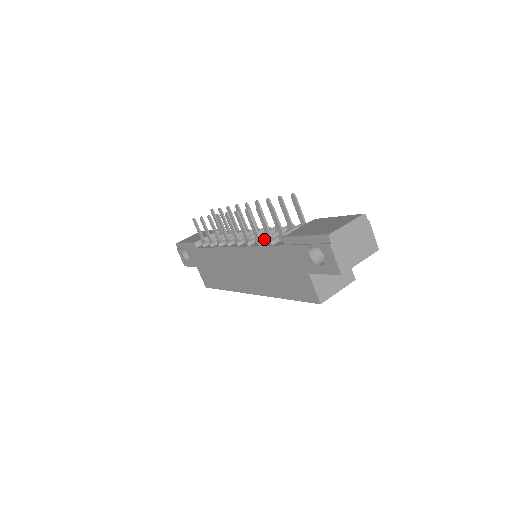
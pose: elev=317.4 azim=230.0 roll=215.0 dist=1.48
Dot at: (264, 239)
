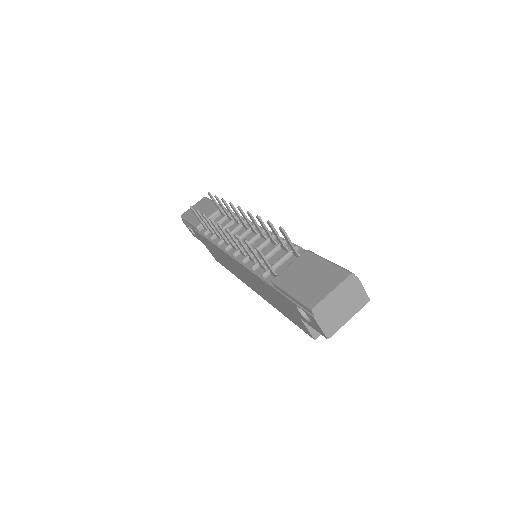
Dot at: (257, 264)
